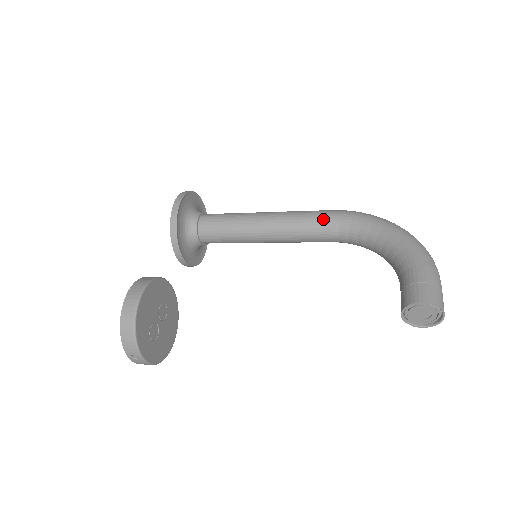
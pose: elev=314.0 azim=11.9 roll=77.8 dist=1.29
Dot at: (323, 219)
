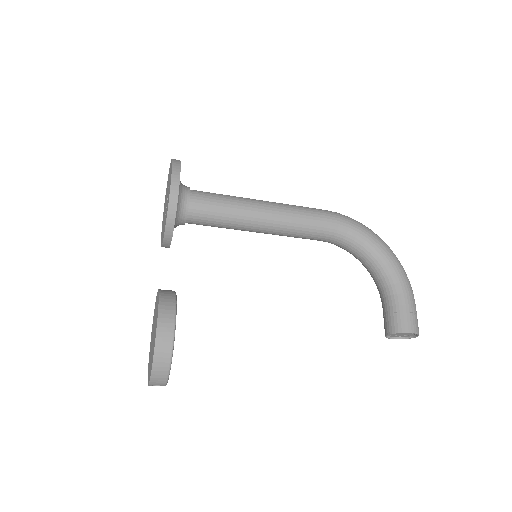
Dot at: (323, 224)
